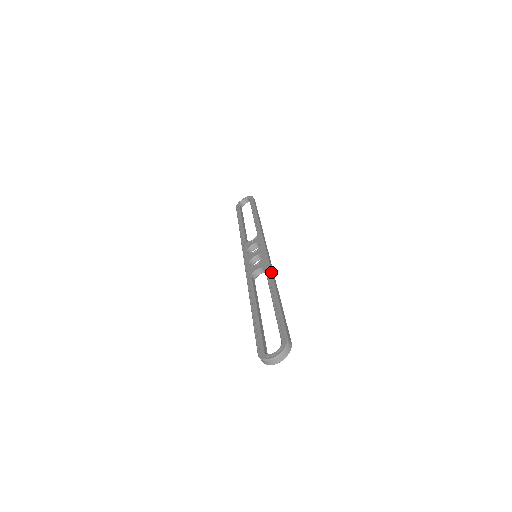
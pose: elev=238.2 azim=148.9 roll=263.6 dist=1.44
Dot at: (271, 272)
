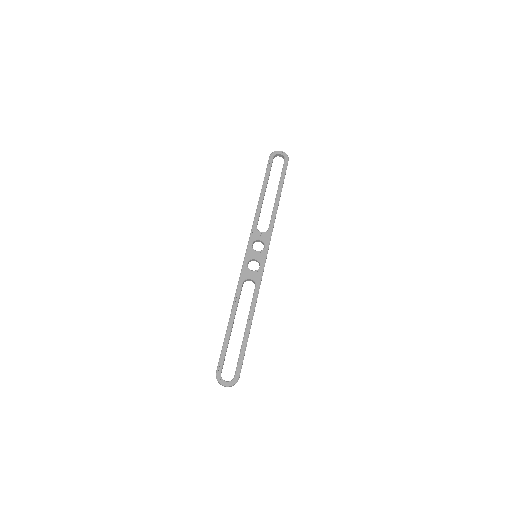
Dot at: occluded
